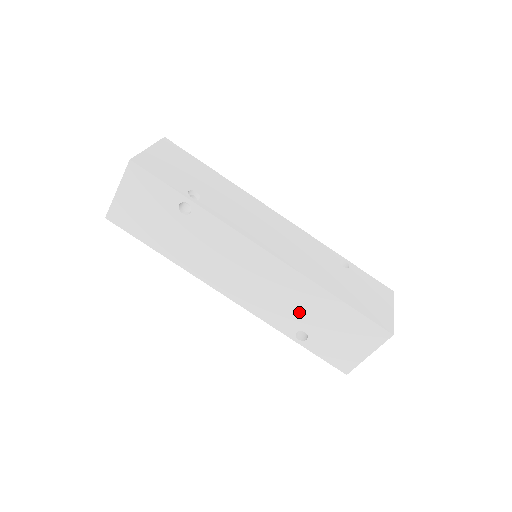
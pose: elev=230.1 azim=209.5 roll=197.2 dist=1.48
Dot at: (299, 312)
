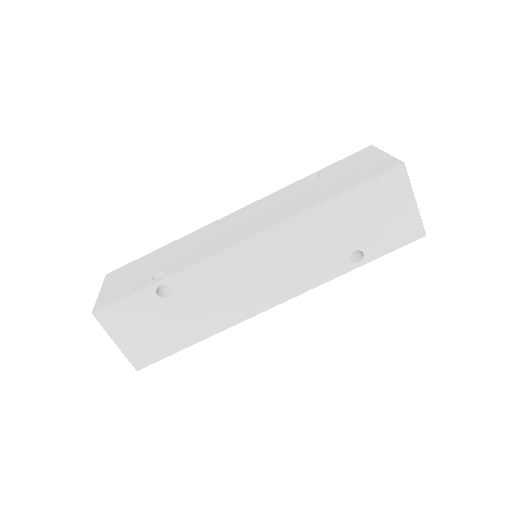
Dot at: (328, 245)
